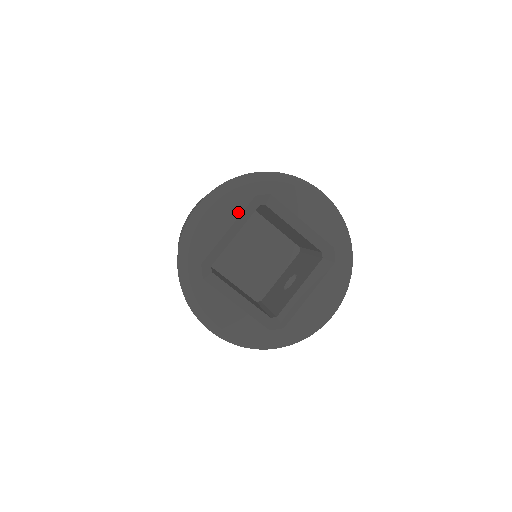
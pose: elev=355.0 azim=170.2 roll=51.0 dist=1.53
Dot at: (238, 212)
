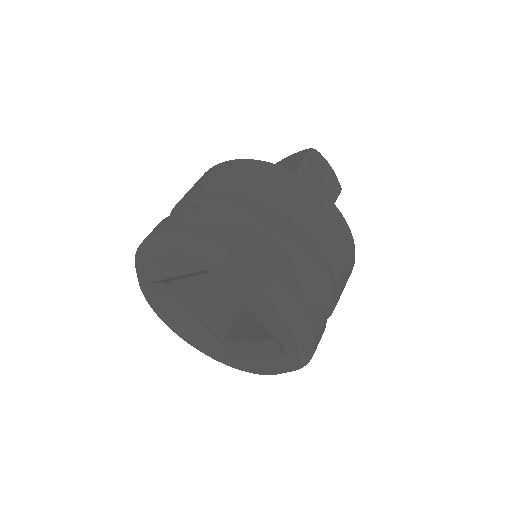
Dot at: (186, 271)
